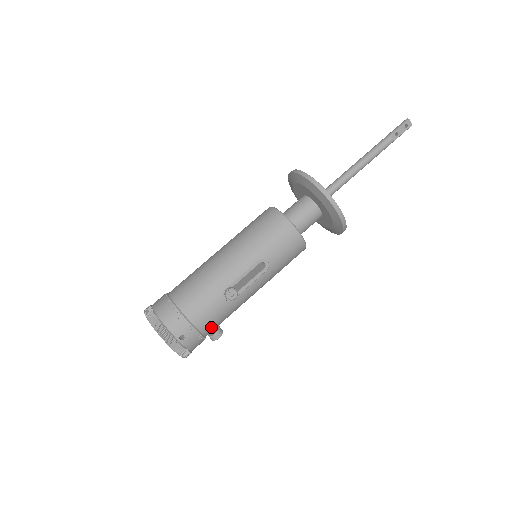
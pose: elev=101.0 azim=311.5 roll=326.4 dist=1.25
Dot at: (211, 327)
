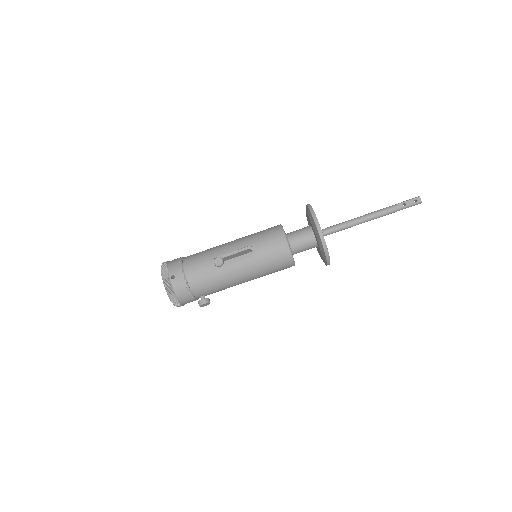
Dot at: (197, 283)
